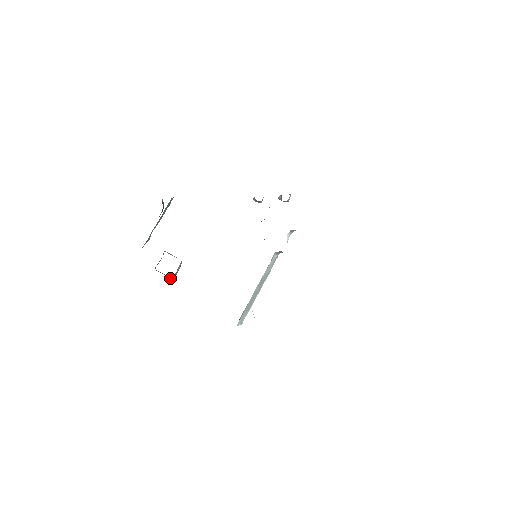
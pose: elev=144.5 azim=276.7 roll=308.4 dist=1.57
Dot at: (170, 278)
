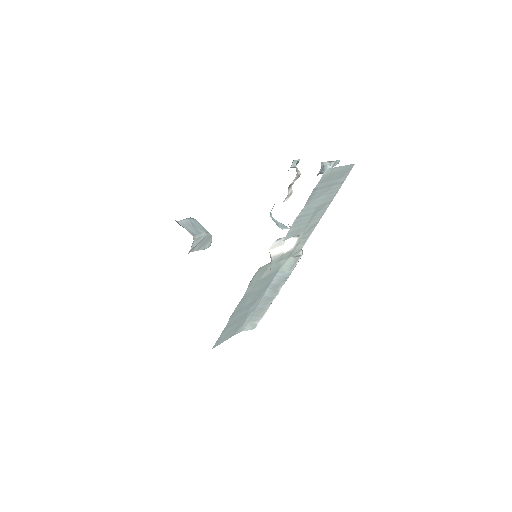
Dot at: occluded
